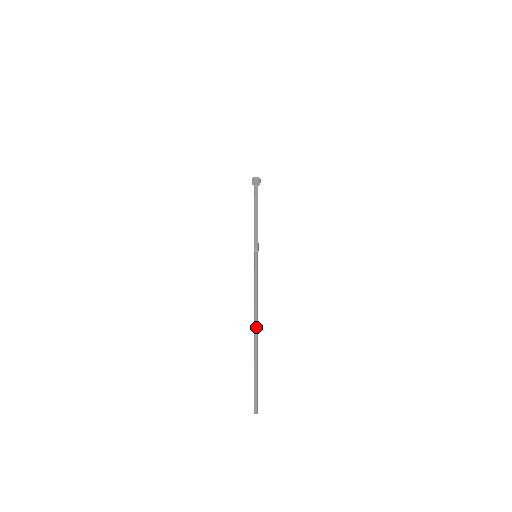
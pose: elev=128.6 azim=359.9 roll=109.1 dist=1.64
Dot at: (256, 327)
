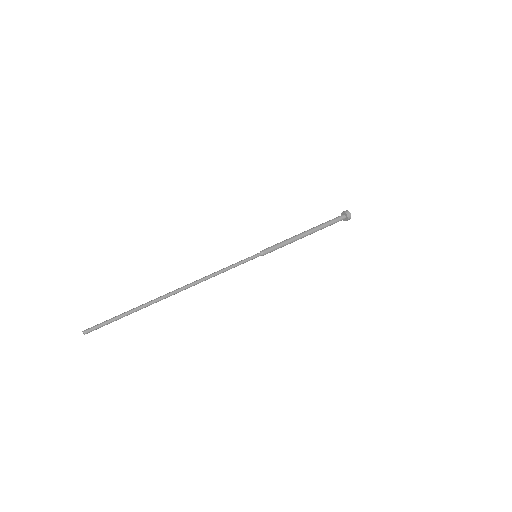
Dot at: (174, 291)
